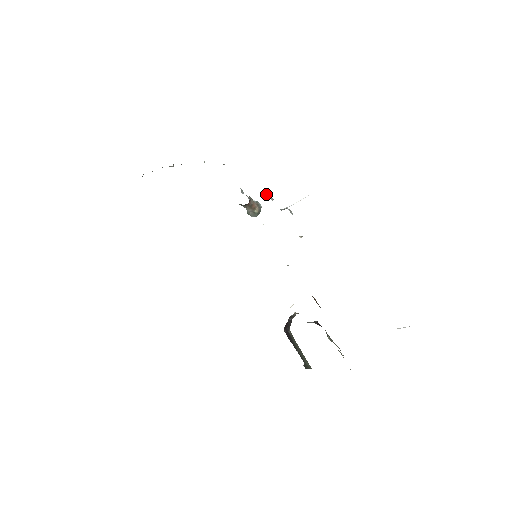
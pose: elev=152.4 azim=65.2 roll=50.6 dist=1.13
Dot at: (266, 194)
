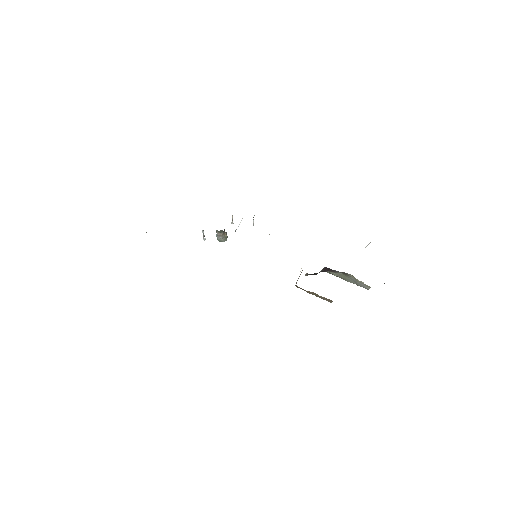
Dot at: occluded
